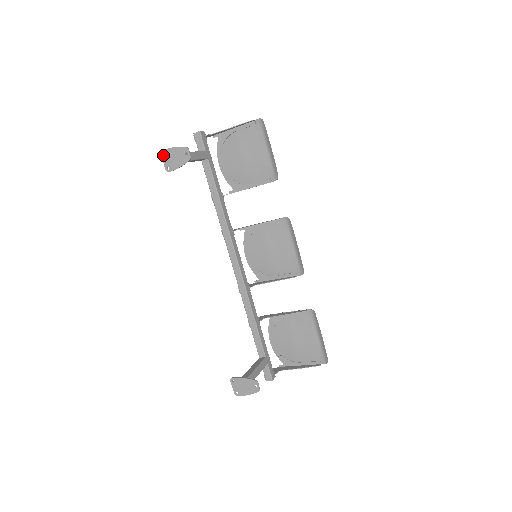
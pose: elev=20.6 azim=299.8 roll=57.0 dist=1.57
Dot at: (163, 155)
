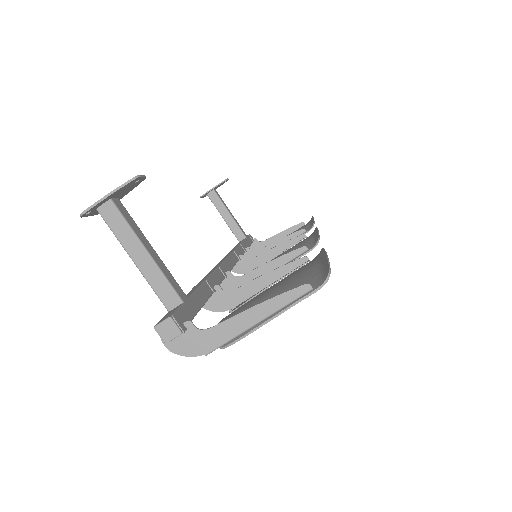
Dot at: (205, 195)
